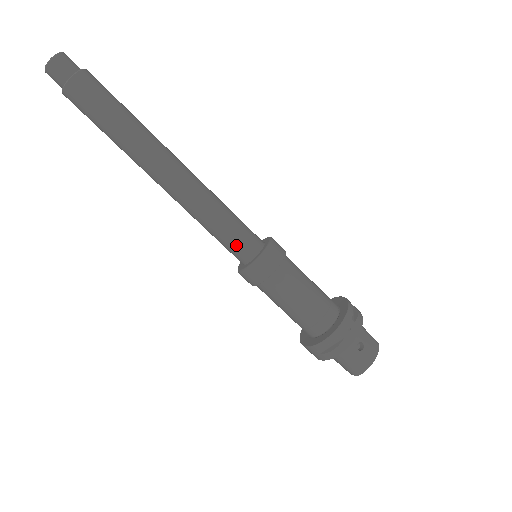
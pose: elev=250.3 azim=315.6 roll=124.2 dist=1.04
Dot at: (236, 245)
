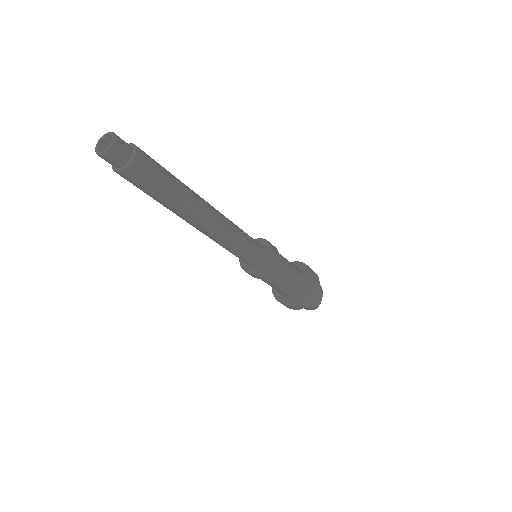
Dot at: (252, 255)
